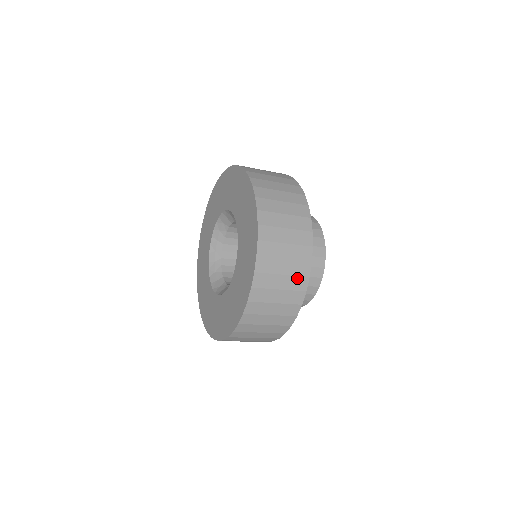
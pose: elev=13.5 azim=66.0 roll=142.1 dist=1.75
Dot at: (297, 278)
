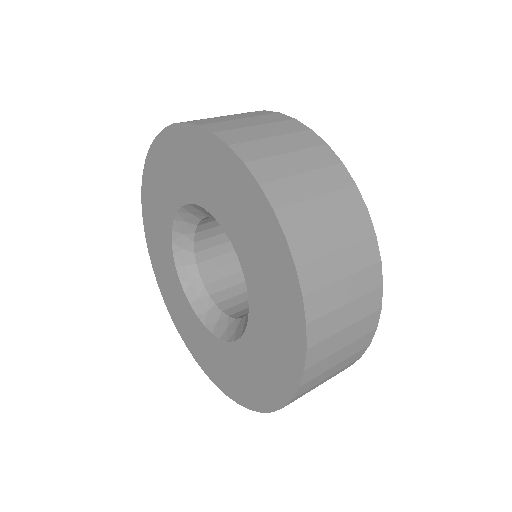
Dot at: occluded
